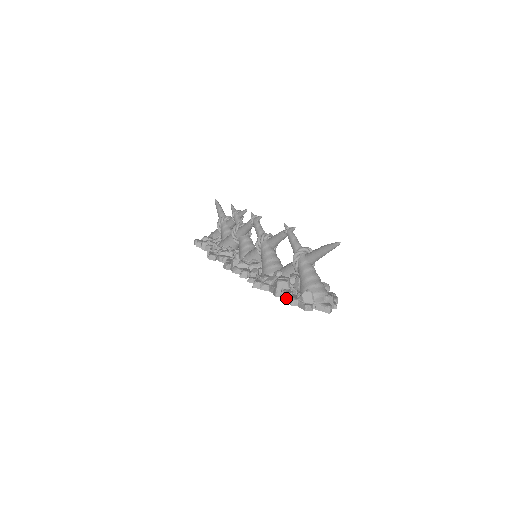
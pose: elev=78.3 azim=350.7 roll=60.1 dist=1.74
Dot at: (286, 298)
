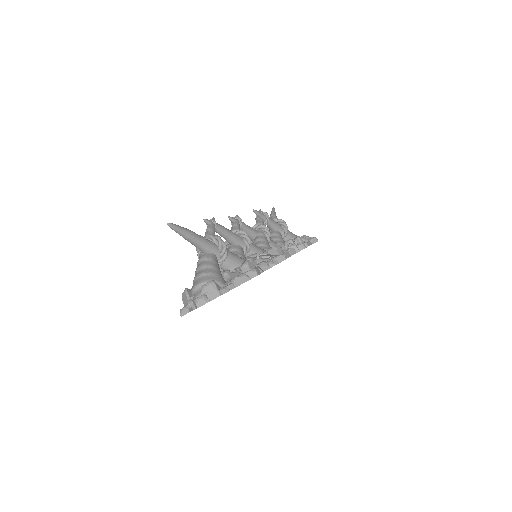
Dot at: occluded
